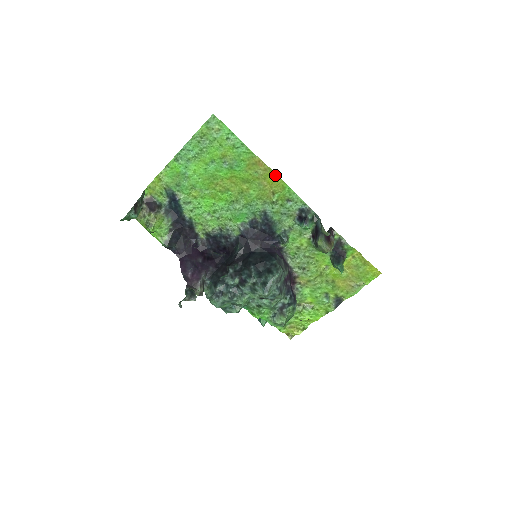
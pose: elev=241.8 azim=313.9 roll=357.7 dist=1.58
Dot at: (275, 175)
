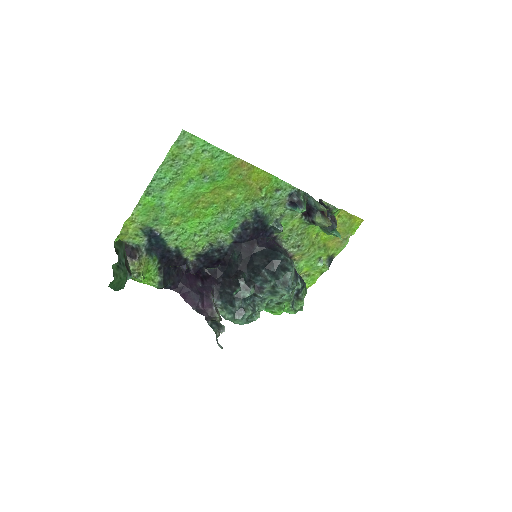
Dot at: (259, 170)
